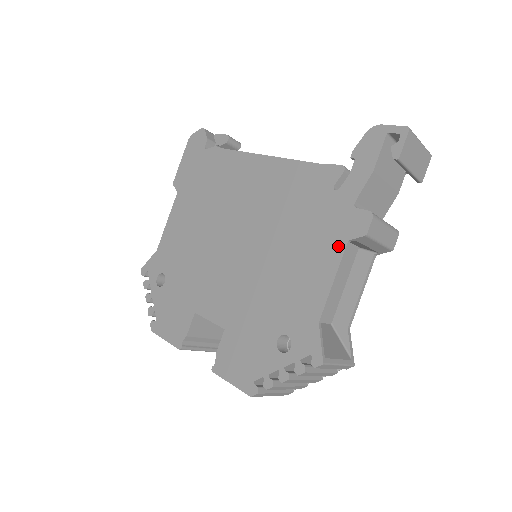
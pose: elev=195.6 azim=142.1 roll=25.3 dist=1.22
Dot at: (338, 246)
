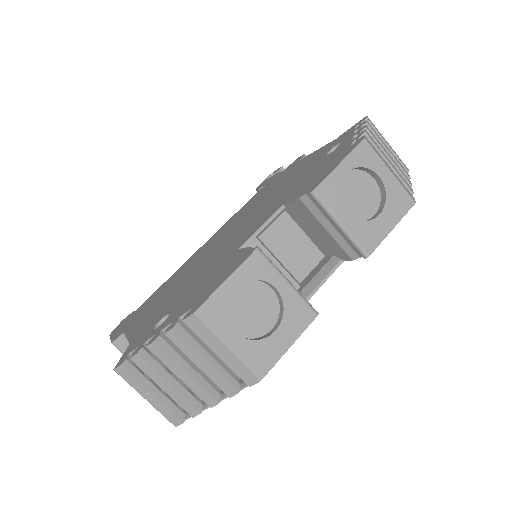
Dot at: (298, 163)
